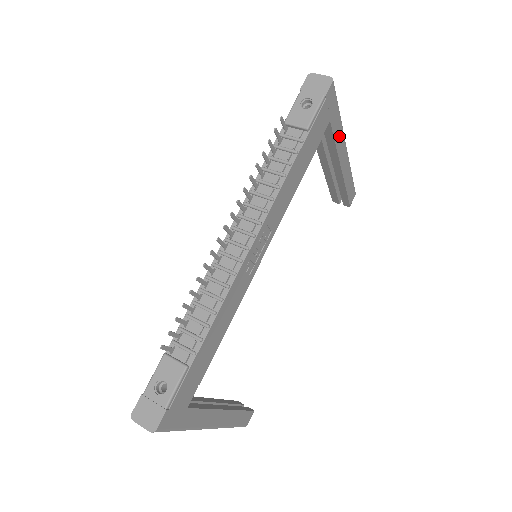
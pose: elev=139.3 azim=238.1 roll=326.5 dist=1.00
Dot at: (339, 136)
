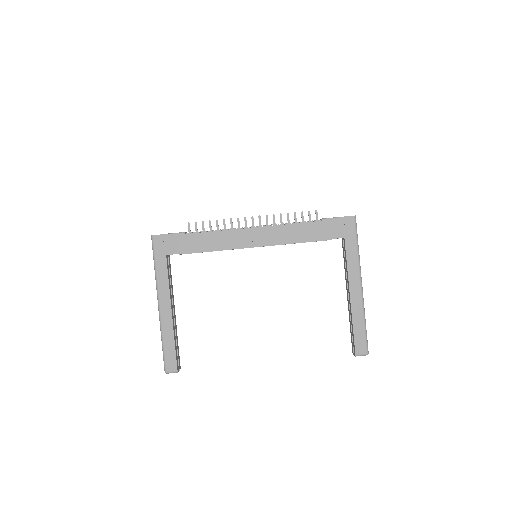
Dot at: (353, 262)
